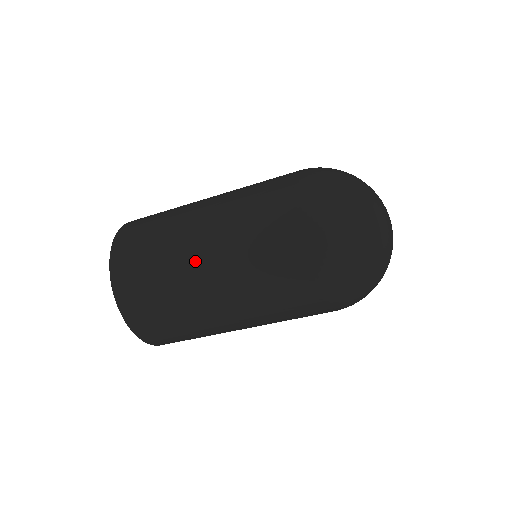
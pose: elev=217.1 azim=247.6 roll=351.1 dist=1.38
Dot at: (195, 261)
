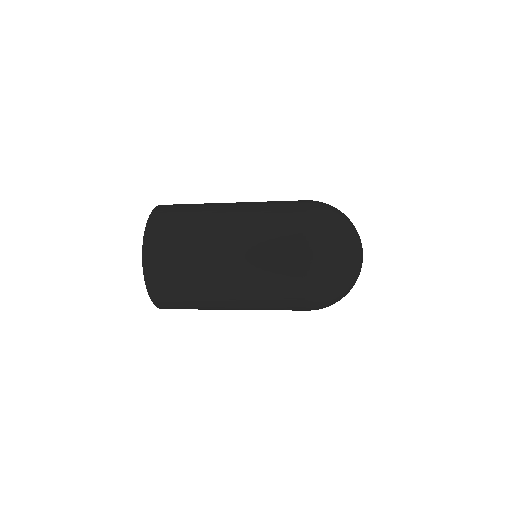
Dot at: (216, 264)
